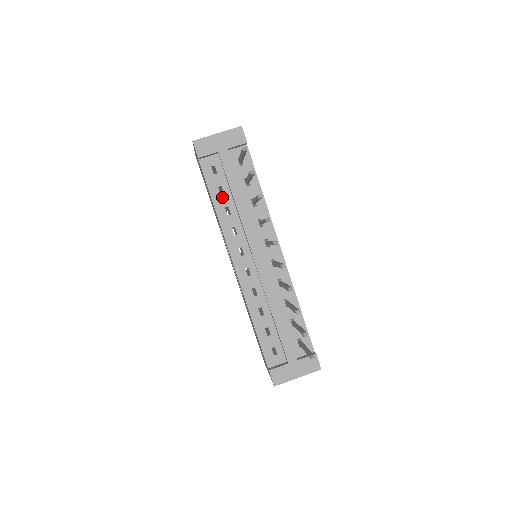
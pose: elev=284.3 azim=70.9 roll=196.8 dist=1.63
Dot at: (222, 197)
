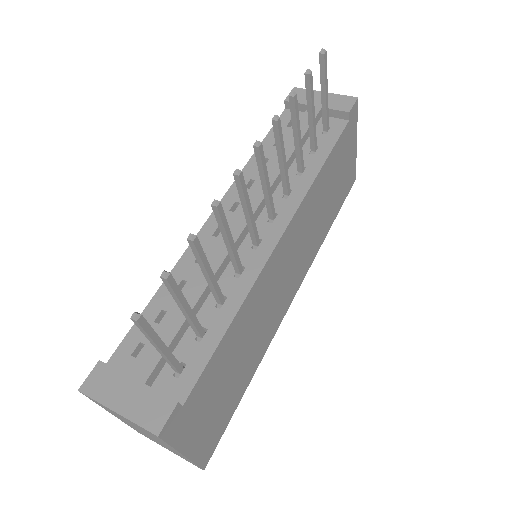
Dot at: (273, 148)
